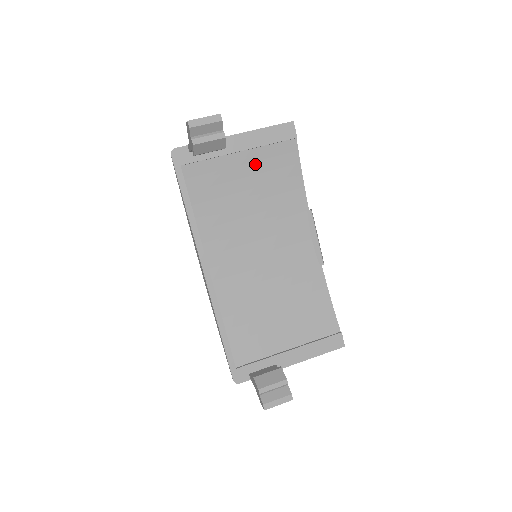
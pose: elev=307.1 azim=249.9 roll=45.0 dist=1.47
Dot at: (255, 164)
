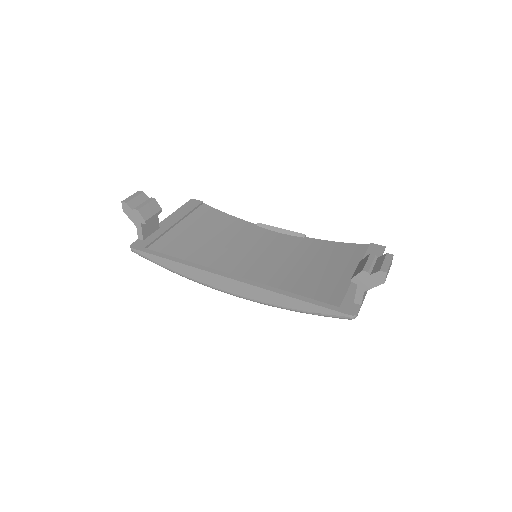
Dot at: (194, 225)
